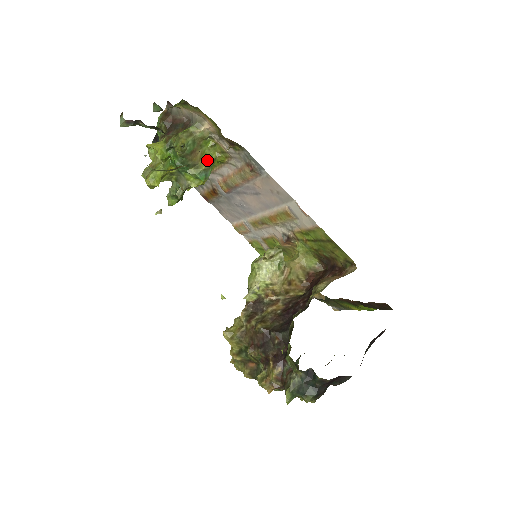
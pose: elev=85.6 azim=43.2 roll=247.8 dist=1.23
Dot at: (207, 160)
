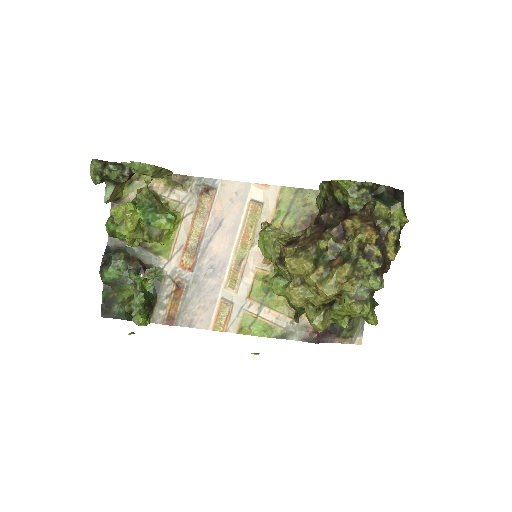
Dot at: occluded
